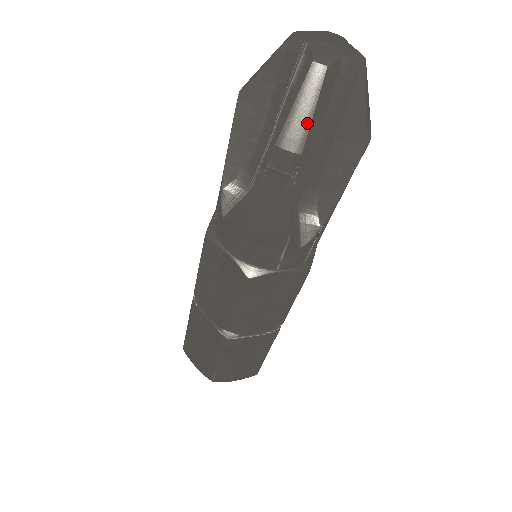
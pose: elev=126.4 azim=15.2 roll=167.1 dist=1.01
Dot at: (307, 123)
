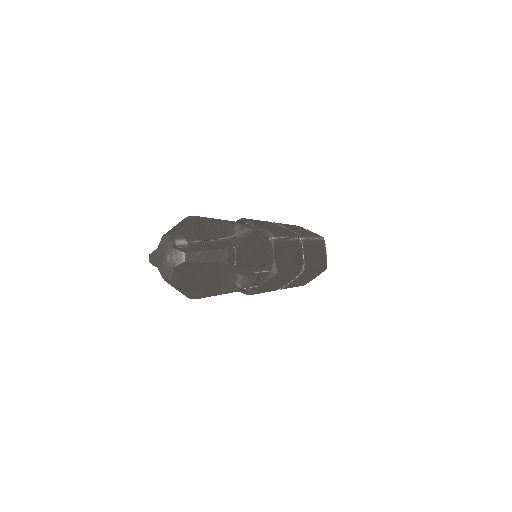
Dot at: (189, 292)
